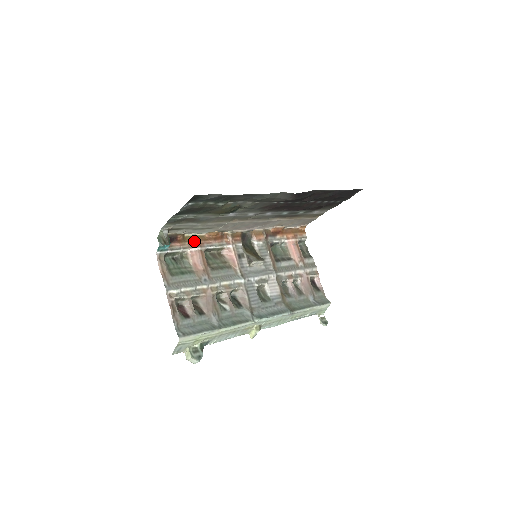
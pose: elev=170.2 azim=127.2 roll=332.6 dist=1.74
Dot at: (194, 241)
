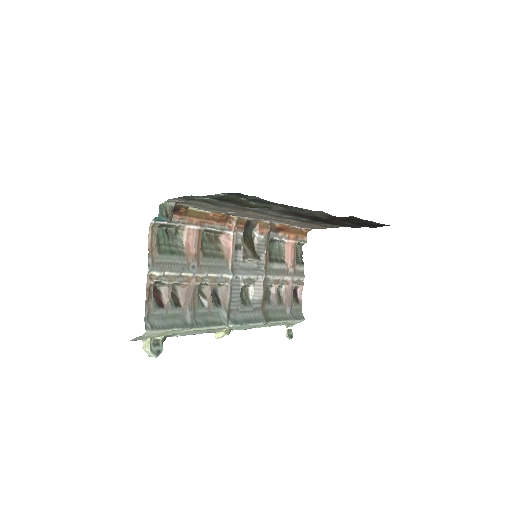
Dot at: (196, 217)
